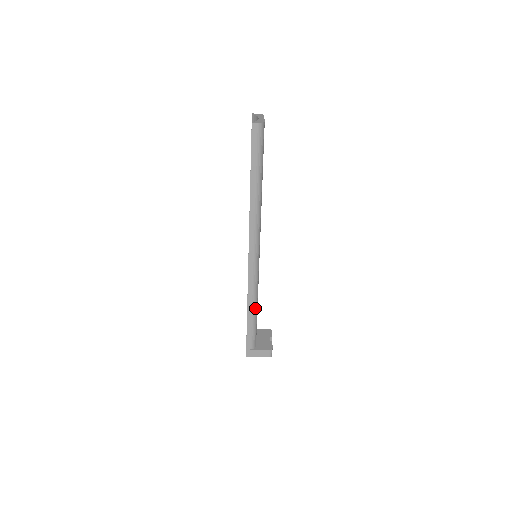
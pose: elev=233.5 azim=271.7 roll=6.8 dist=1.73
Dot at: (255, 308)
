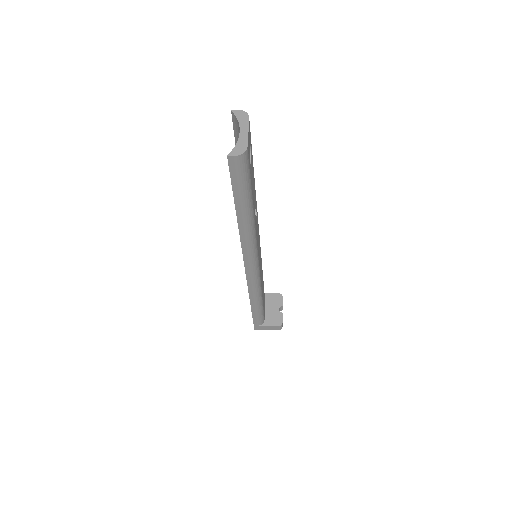
Dot at: (259, 301)
